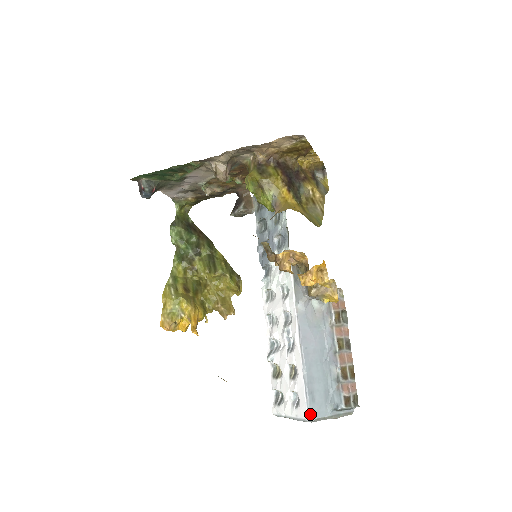
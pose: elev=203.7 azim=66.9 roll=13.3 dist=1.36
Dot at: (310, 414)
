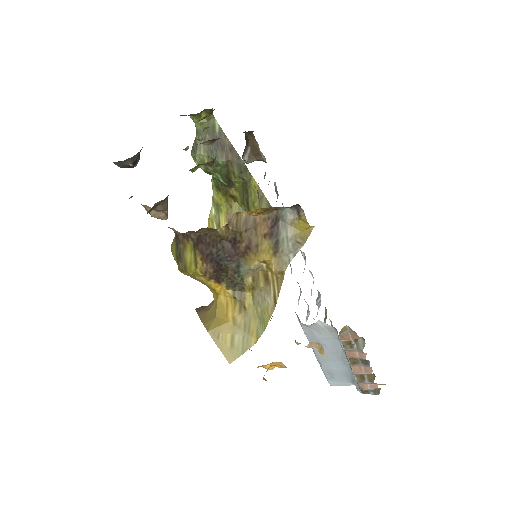
Dot at: (330, 383)
